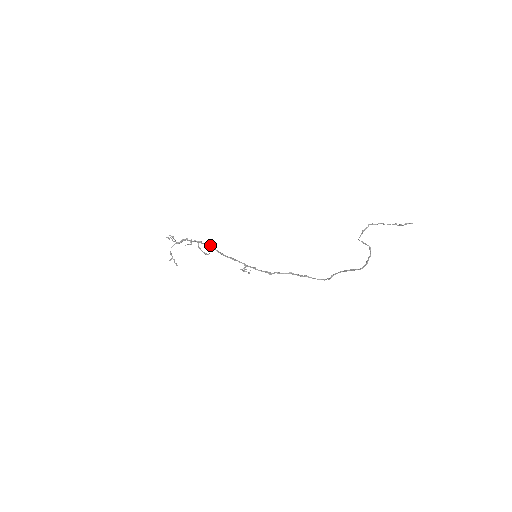
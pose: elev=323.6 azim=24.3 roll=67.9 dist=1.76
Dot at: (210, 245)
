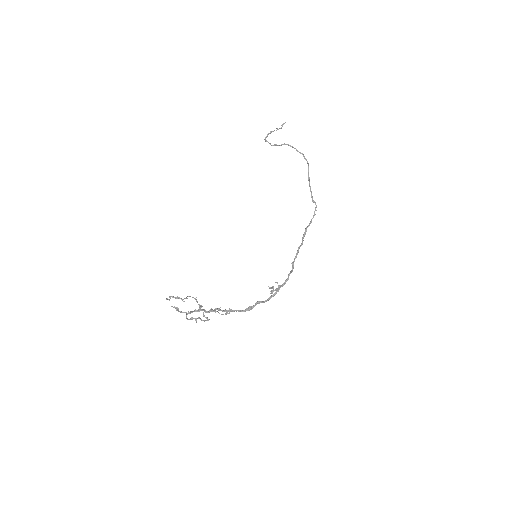
Dot at: (225, 310)
